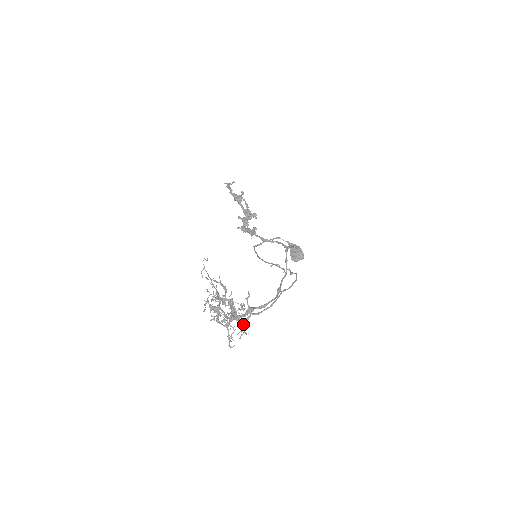
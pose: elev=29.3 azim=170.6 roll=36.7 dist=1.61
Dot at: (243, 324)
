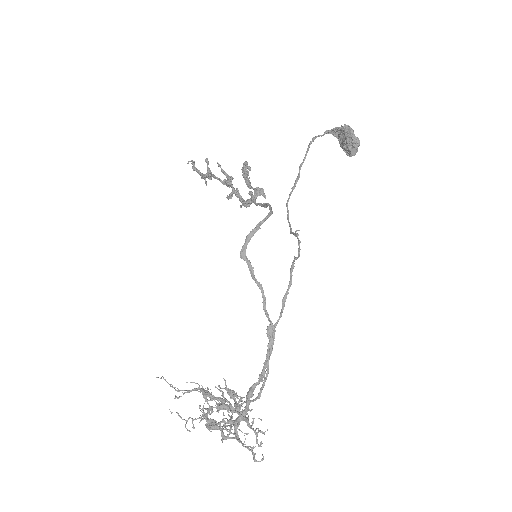
Dot at: (249, 427)
